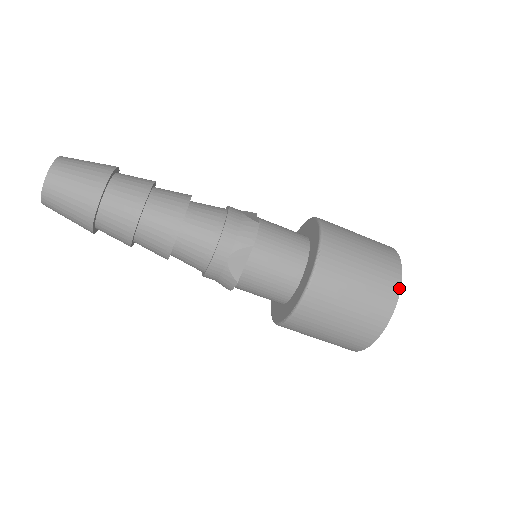
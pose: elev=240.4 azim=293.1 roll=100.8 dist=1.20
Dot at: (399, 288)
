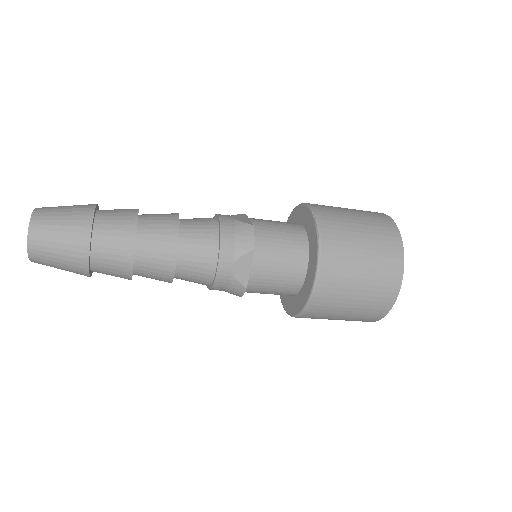
Dot at: occluded
